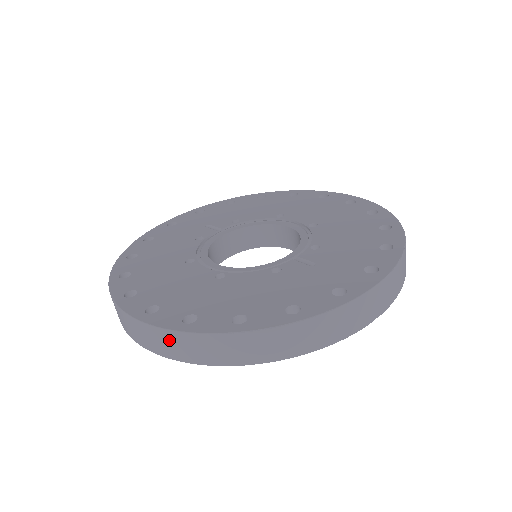
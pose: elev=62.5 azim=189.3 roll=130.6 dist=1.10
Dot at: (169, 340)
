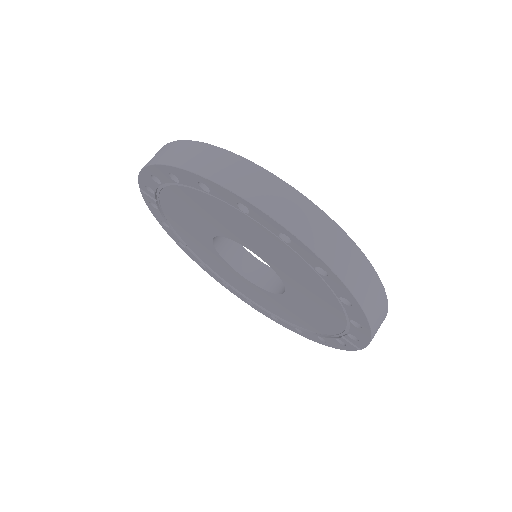
Dot at: (337, 241)
